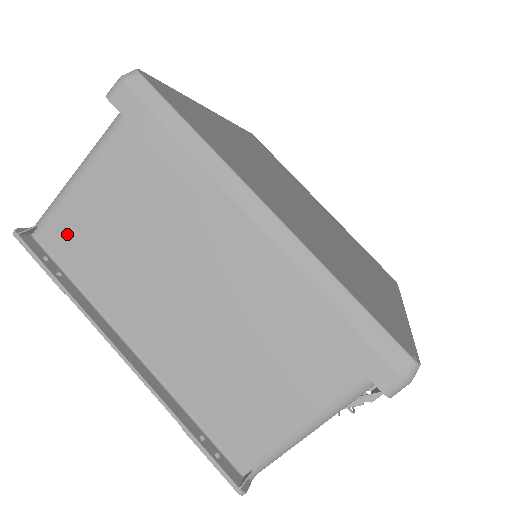
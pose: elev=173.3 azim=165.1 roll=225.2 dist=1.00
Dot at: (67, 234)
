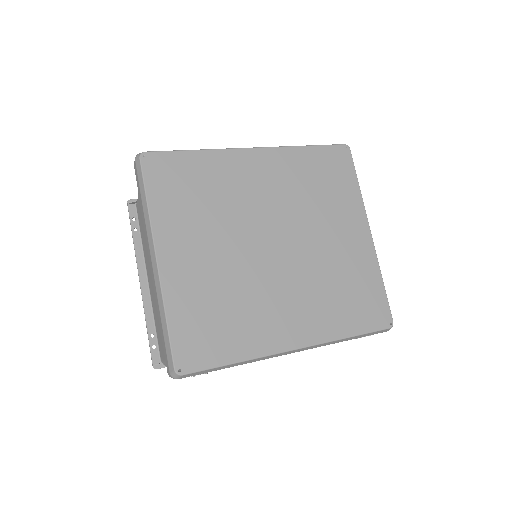
Dot at: (139, 213)
